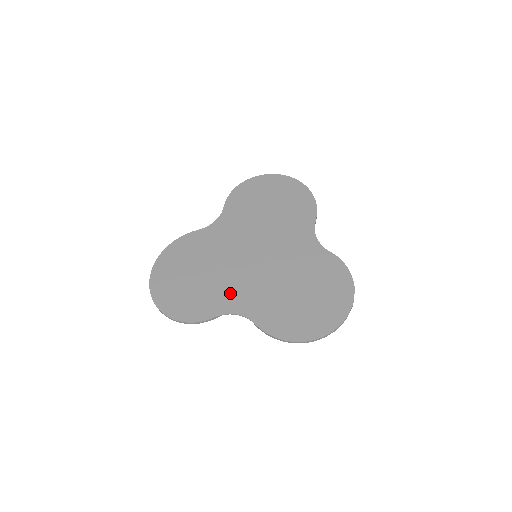
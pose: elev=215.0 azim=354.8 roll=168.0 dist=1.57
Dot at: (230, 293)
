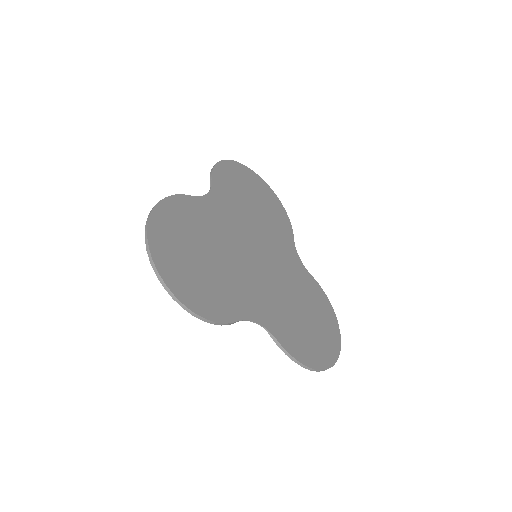
Dot at: (245, 294)
